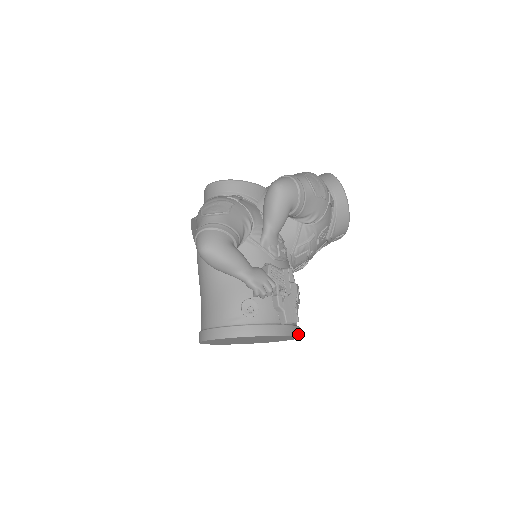
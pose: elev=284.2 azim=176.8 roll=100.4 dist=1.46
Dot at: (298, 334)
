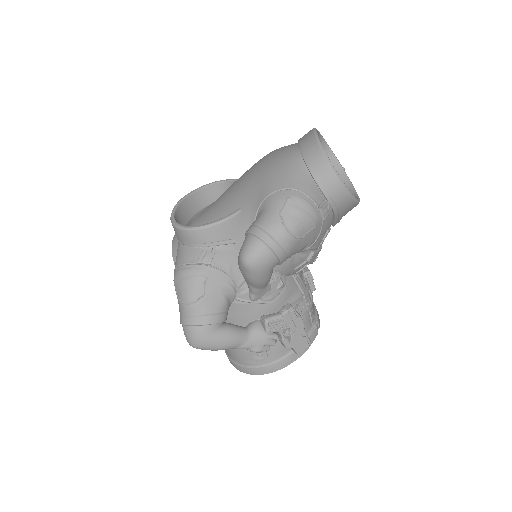
Dot at: (316, 335)
